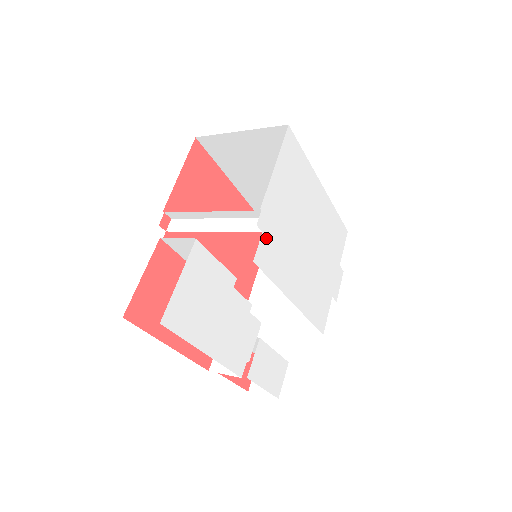
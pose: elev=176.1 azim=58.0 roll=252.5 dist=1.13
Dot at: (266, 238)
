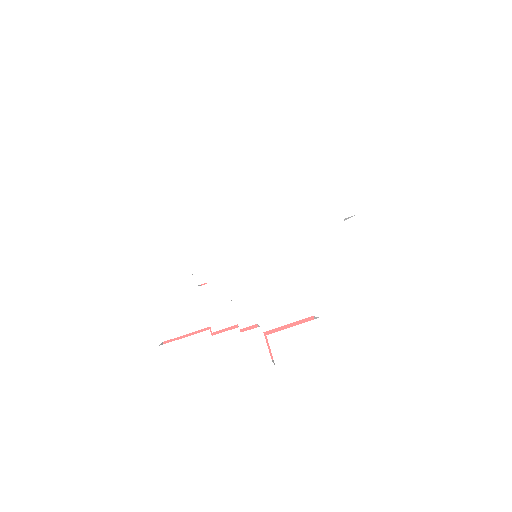
Dot at: (214, 281)
